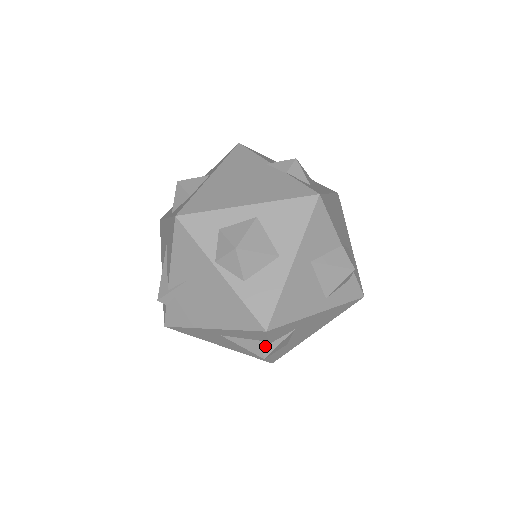
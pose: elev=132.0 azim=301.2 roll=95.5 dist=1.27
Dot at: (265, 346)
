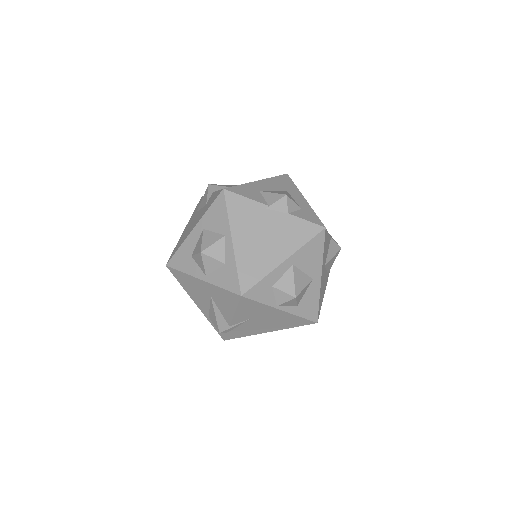
Dot at: occluded
